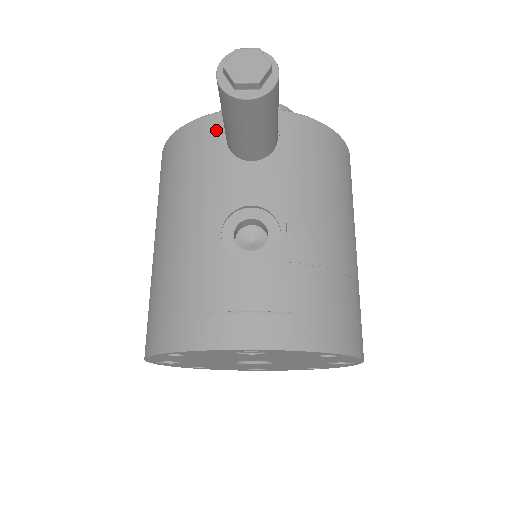
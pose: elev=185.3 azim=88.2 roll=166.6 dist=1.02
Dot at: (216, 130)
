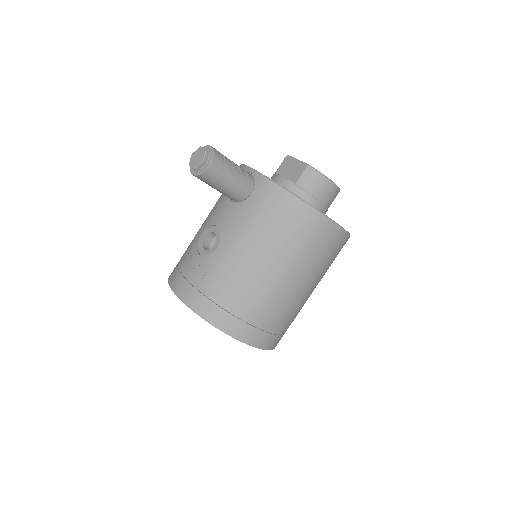
Dot at: occluded
